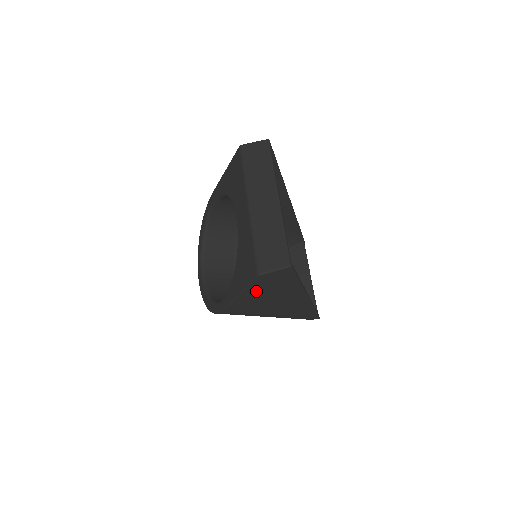
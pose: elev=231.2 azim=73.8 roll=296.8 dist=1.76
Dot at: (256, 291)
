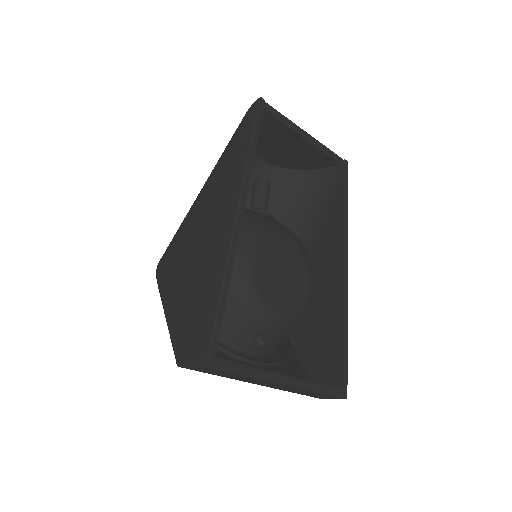
Dot at: (312, 353)
